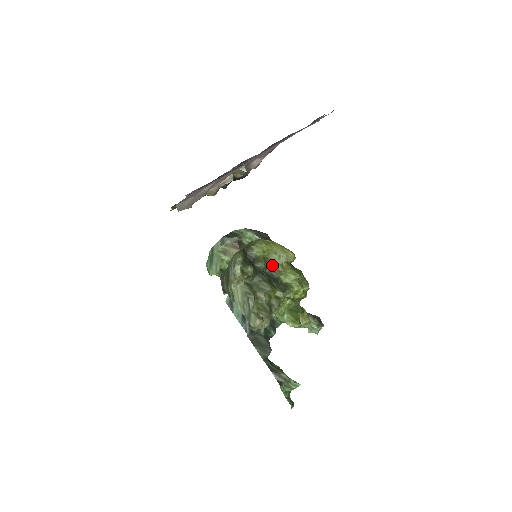
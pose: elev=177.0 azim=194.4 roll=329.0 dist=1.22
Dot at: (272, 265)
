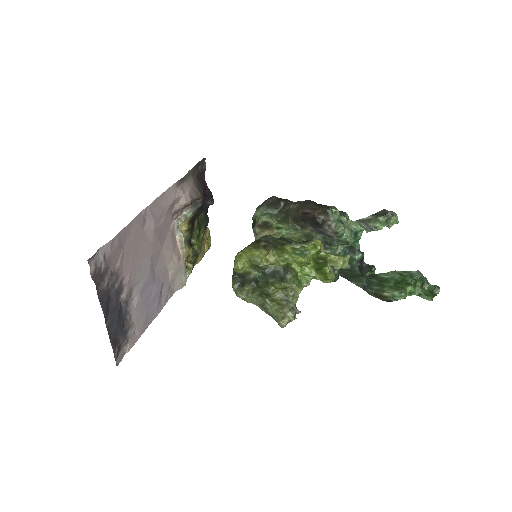
Dot at: (259, 267)
